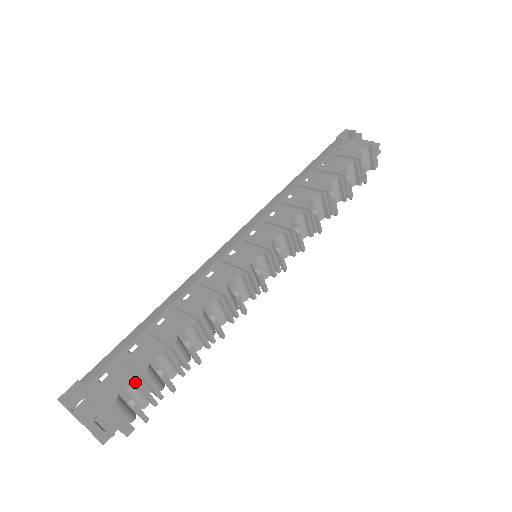
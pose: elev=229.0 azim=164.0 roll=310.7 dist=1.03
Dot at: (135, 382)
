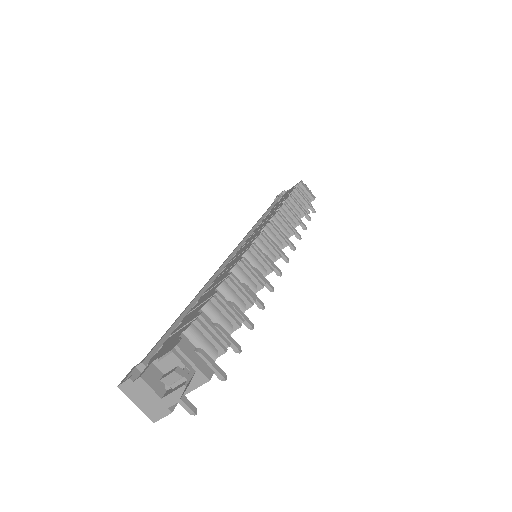
Dot at: (192, 322)
